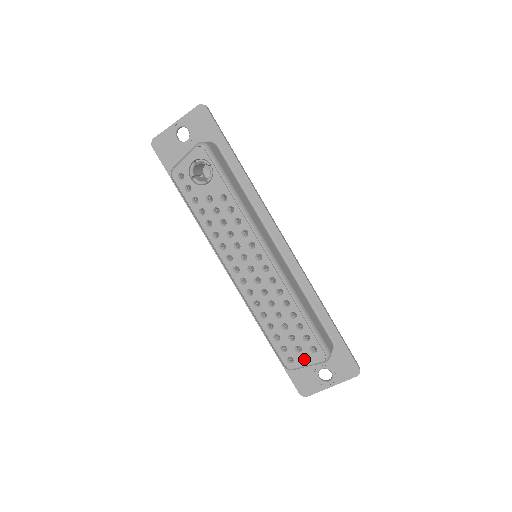
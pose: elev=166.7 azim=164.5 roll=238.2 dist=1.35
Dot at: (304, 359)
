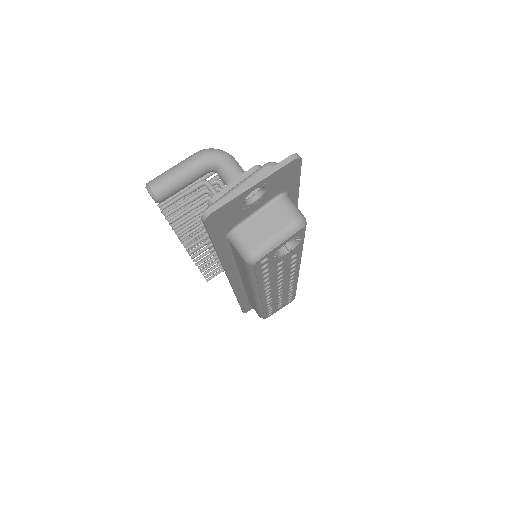
Dot at: (280, 308)
